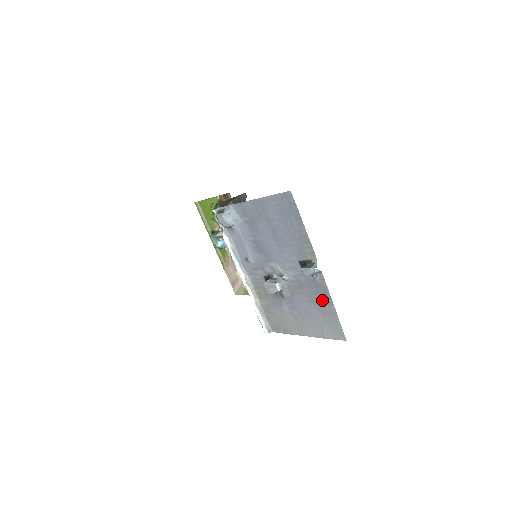
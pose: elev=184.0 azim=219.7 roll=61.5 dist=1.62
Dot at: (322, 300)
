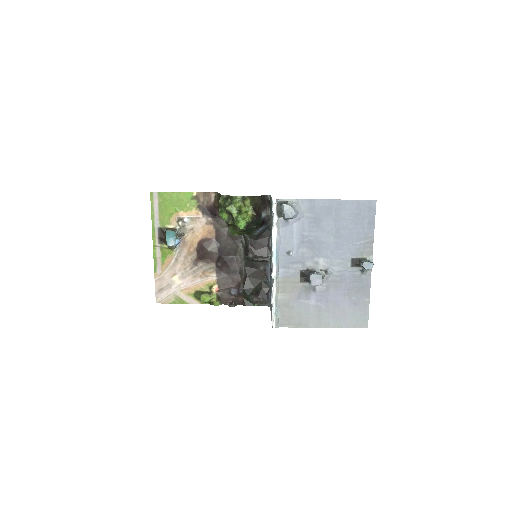
Dot at: (360, 293)
